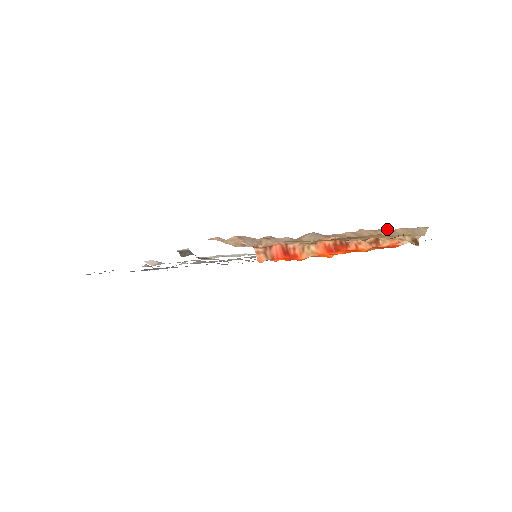
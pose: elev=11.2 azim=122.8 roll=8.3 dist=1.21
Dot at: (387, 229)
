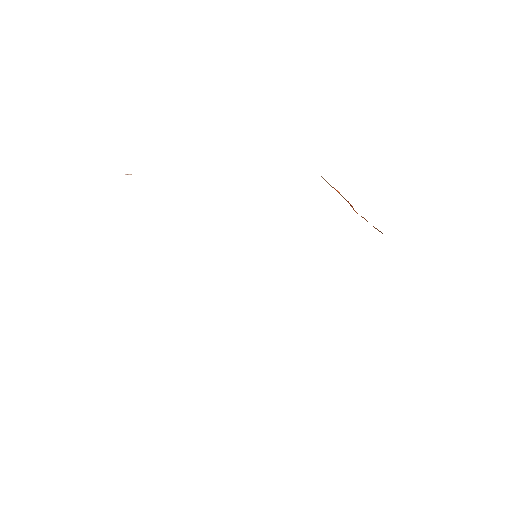
Dot at: occluded
